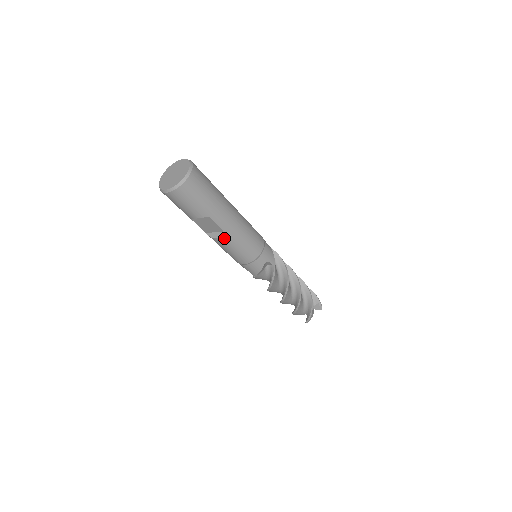
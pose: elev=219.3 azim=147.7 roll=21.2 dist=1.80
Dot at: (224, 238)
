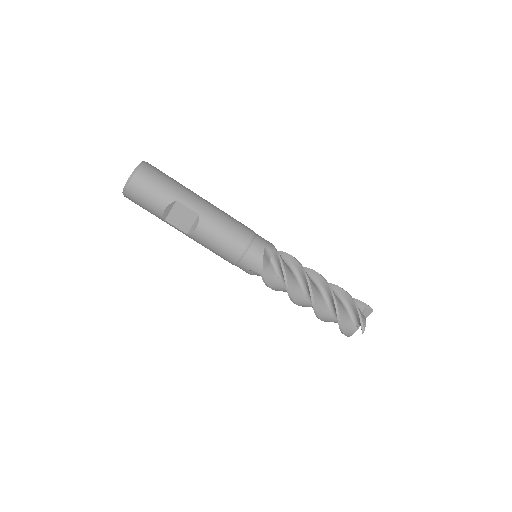
Dot at: (203, 224)
